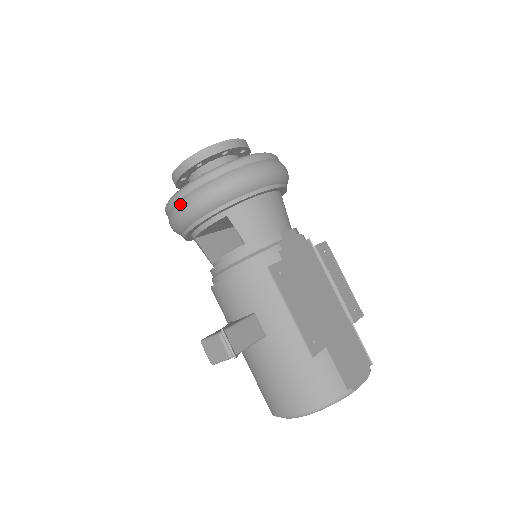
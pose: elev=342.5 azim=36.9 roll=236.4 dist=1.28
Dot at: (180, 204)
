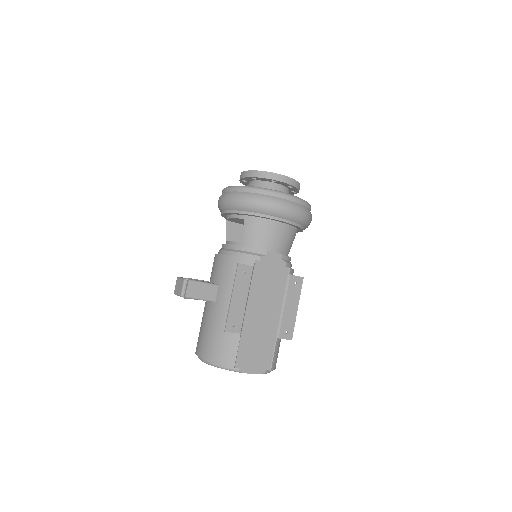
Dot at: (224, 194)
